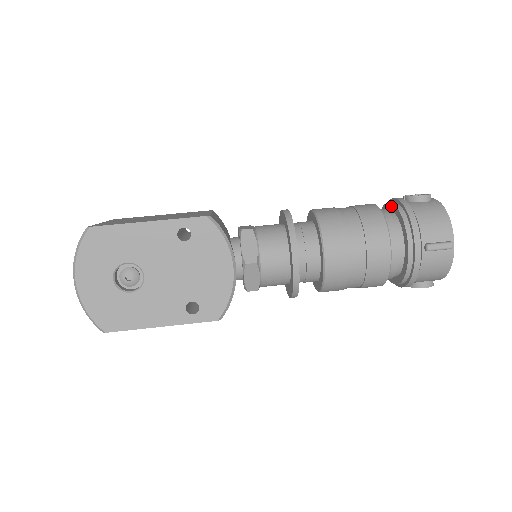
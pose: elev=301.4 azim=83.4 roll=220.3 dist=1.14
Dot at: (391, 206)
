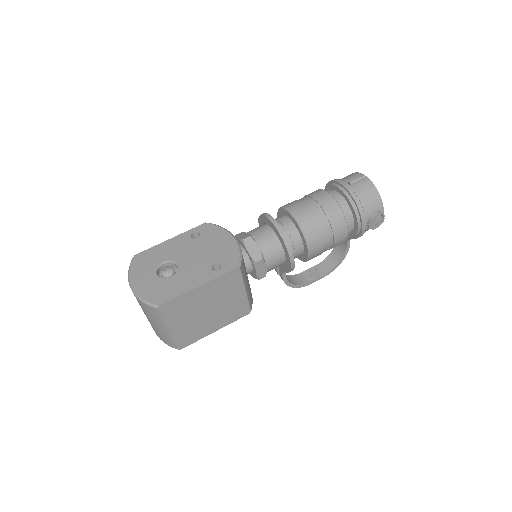
Dot at: occluded
